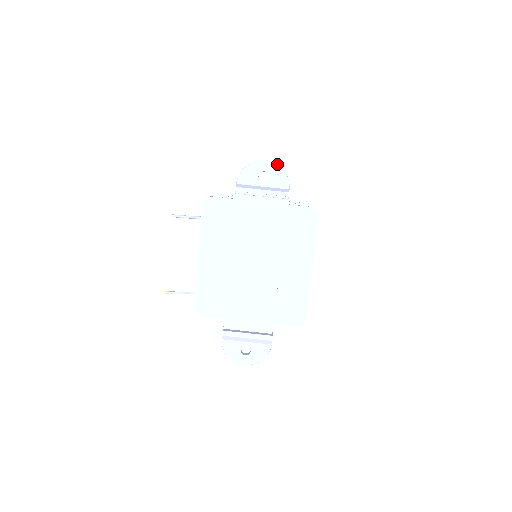
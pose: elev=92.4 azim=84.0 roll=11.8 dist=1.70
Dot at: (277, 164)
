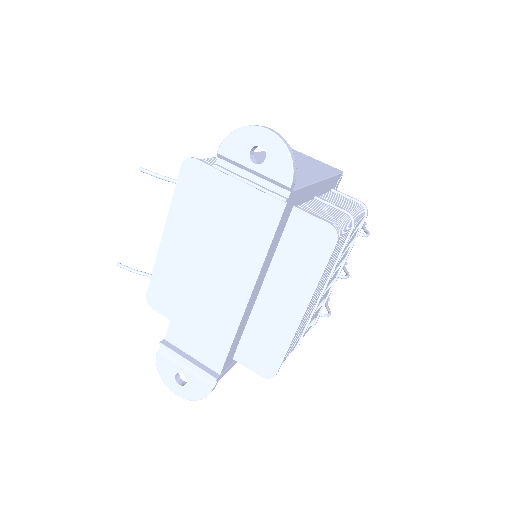
Dot at: (283, 140)
